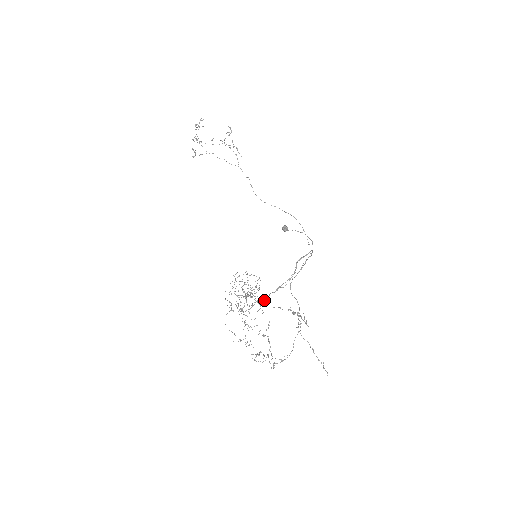
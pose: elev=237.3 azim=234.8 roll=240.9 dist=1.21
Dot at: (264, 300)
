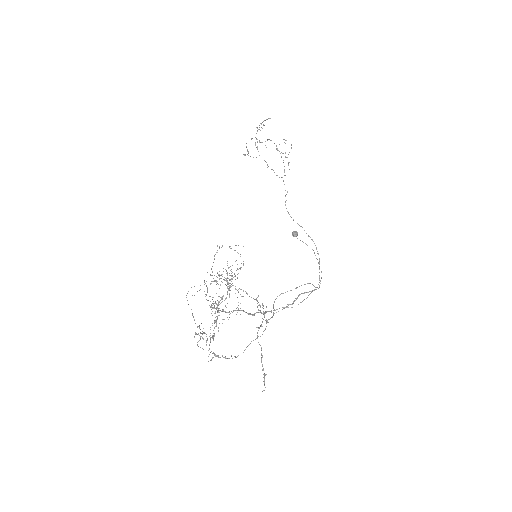
Dot at: (247, 313)
